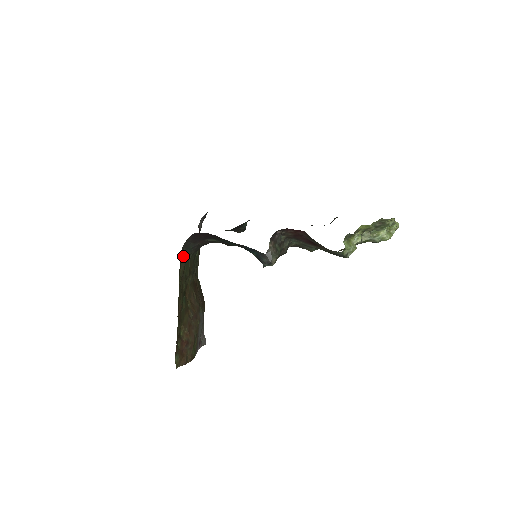
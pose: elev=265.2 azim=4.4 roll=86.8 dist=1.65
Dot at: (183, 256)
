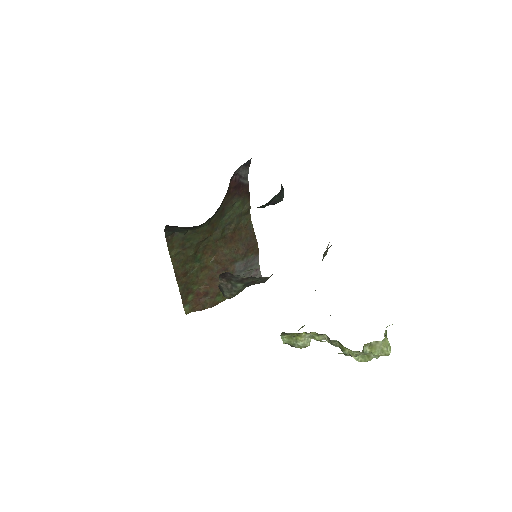
Dot at: (176, 233)
